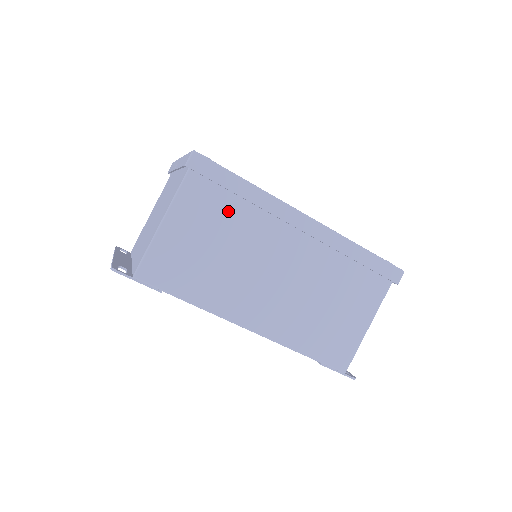
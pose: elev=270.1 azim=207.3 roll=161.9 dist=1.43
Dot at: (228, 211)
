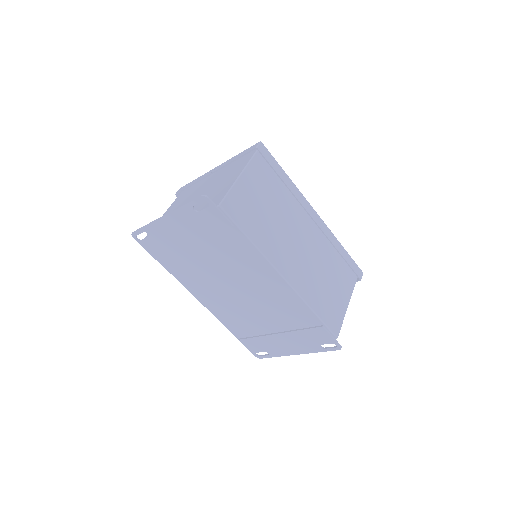
Dot at: (275, 188)
